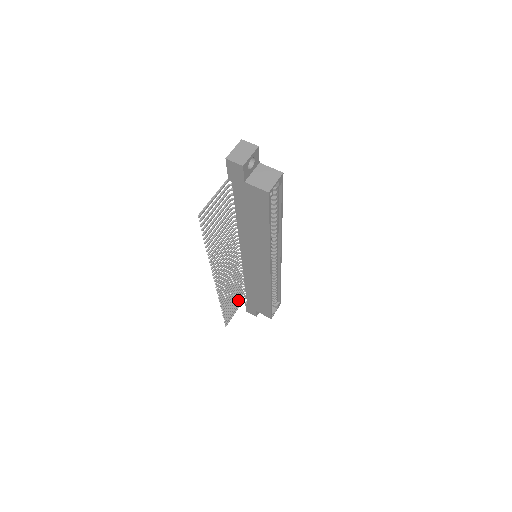
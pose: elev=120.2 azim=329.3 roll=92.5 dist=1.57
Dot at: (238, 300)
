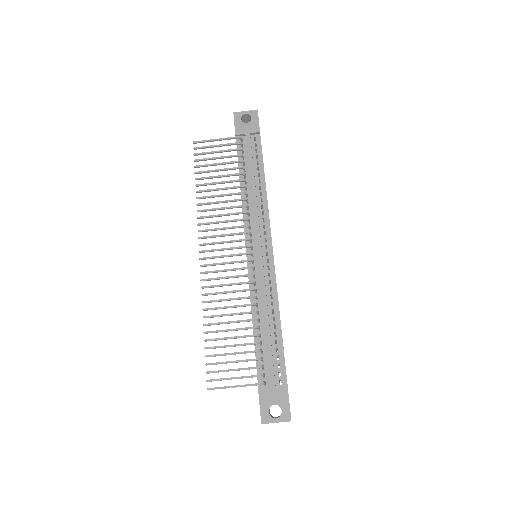
Dot at: (228, 151)
